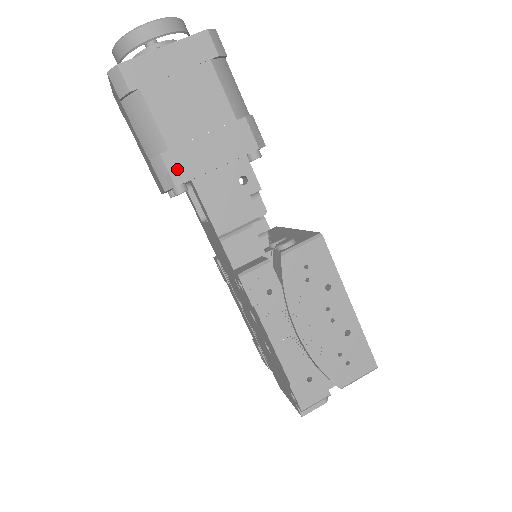
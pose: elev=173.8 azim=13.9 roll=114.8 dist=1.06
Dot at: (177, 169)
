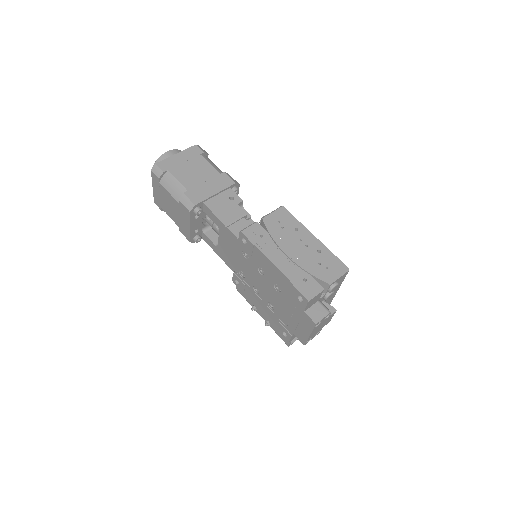
Dot at: (194, 198)
